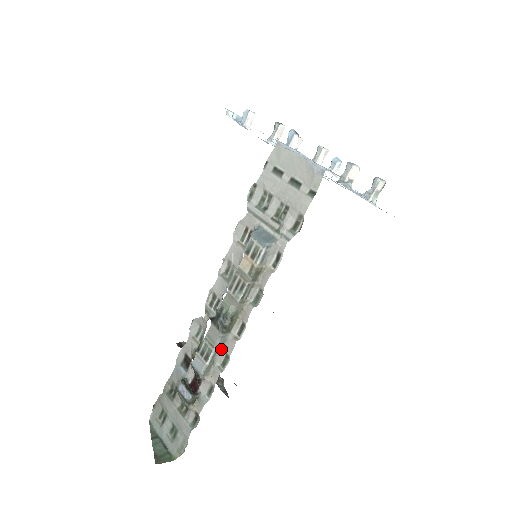
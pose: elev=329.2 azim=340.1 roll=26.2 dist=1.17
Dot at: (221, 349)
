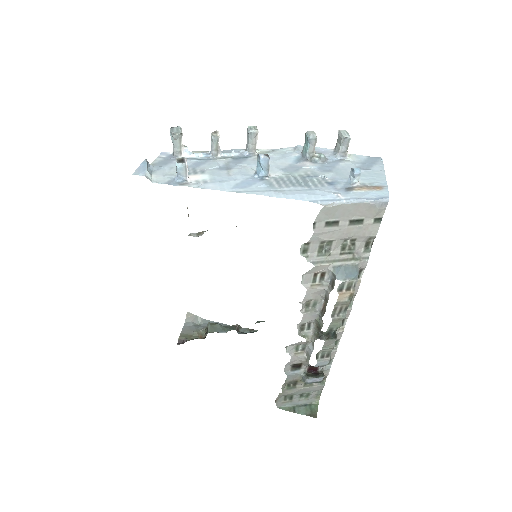
Dot at: occluded
